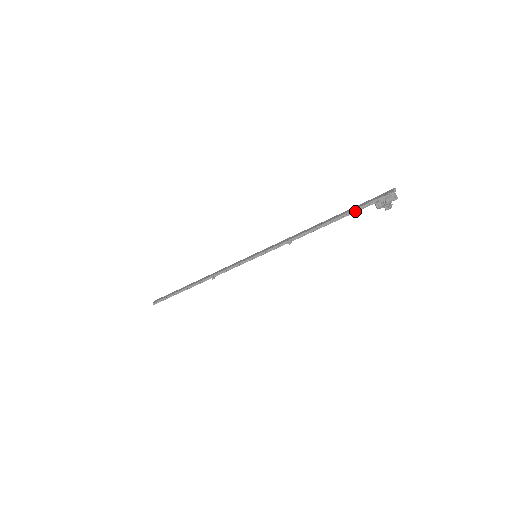
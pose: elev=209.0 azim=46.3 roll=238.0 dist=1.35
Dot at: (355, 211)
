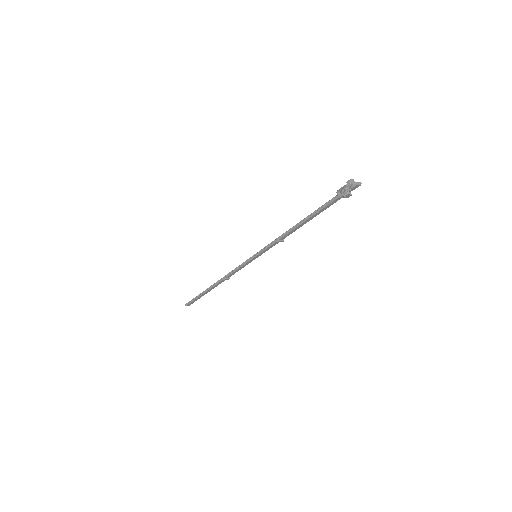
Dot at: (326, 204)
